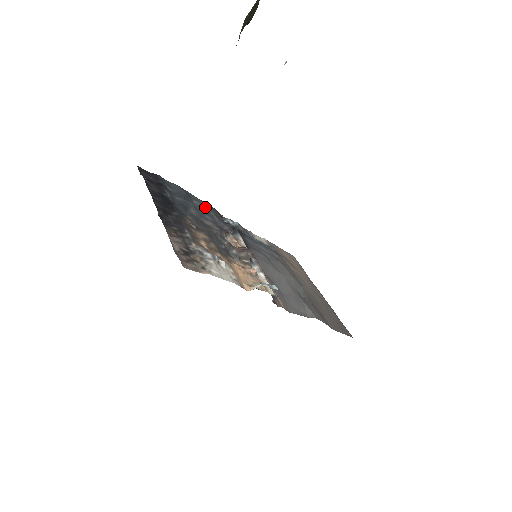
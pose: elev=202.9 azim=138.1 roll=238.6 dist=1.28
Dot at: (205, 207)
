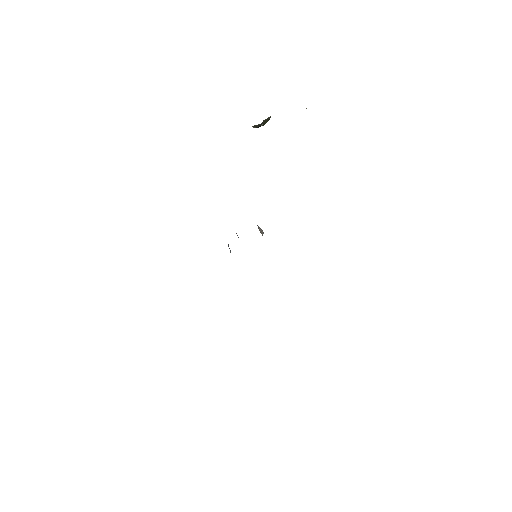
Dot at: occluded
